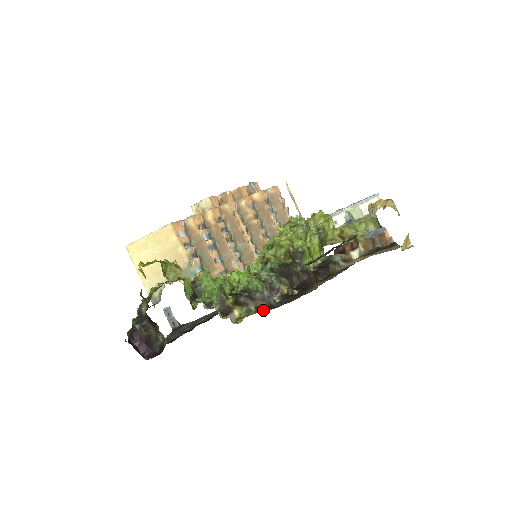
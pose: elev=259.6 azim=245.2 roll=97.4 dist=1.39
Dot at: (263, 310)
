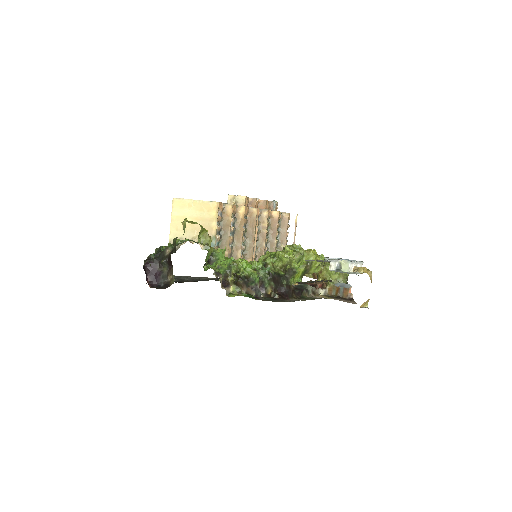
Dot at: (252, 297)
